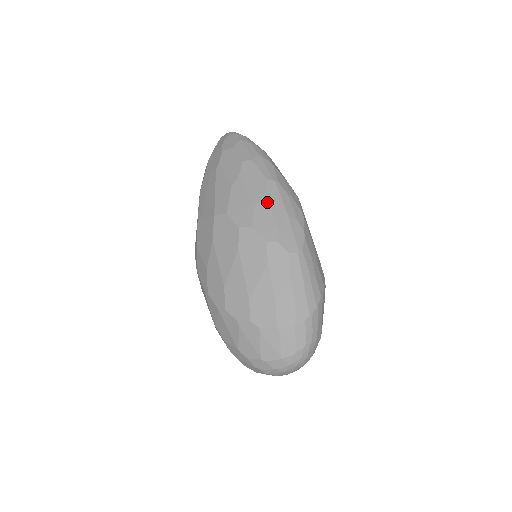
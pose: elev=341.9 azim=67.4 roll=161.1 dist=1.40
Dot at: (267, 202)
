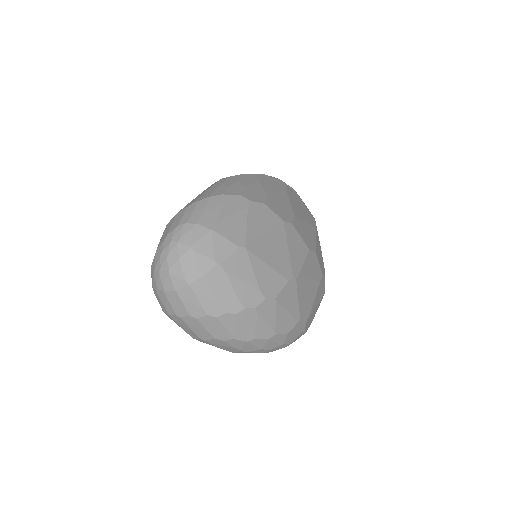
Dot at: occluded
